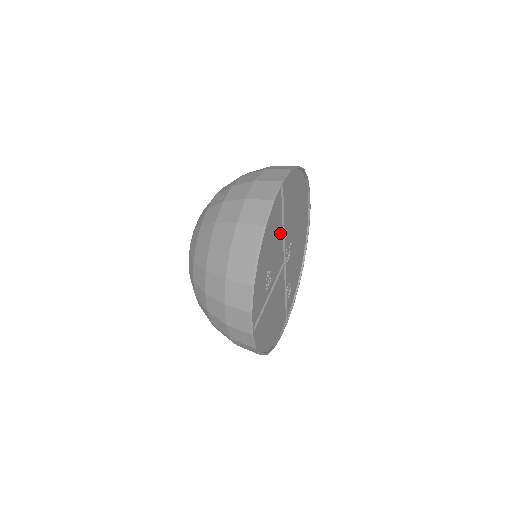
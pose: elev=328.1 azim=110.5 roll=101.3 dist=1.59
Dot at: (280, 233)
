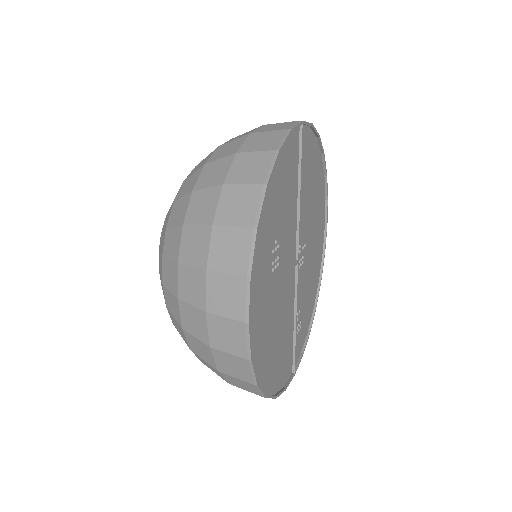
Dot at: (294, 204)
